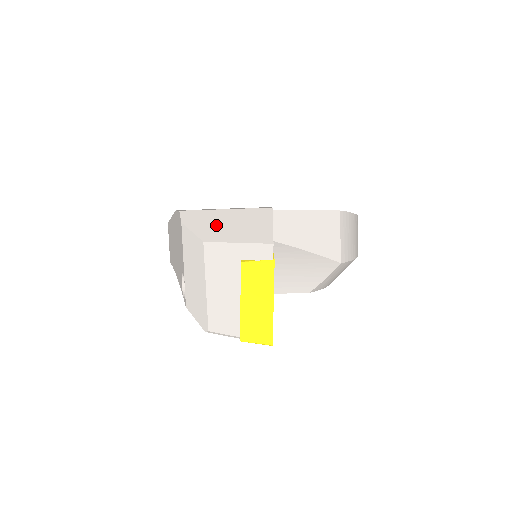
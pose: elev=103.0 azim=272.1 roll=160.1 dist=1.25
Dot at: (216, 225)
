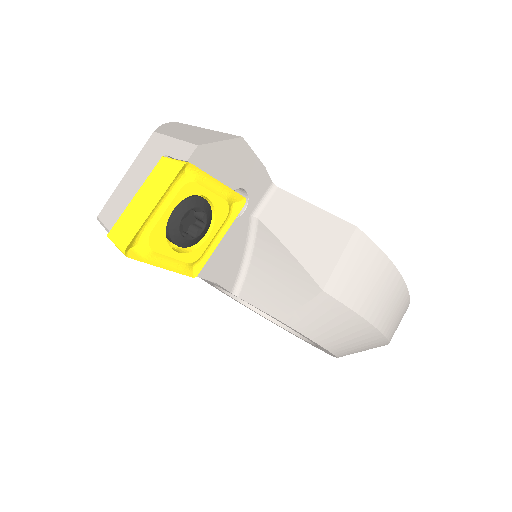
Dot at: (181, 130)
